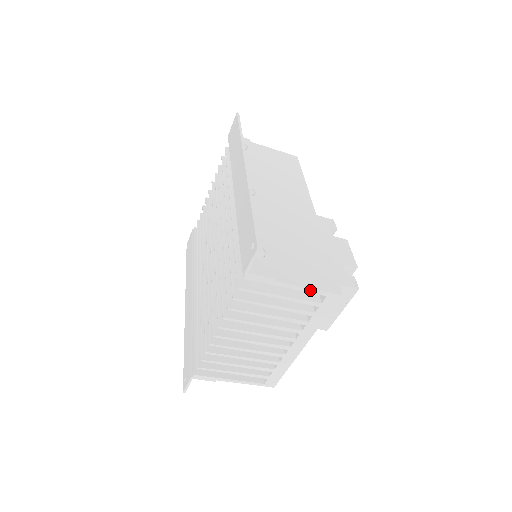
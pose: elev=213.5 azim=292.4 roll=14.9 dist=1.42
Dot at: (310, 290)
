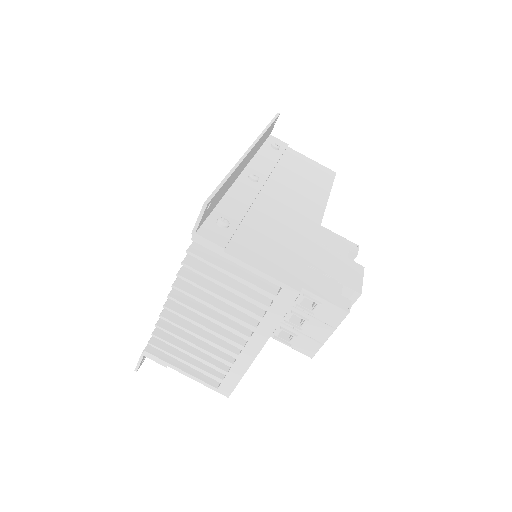
Dot at: (263, 274)
